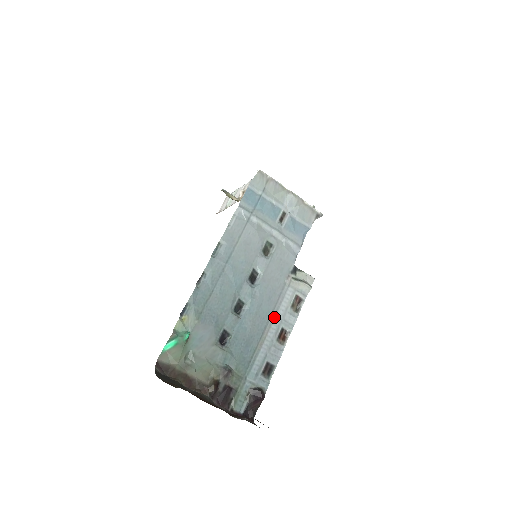
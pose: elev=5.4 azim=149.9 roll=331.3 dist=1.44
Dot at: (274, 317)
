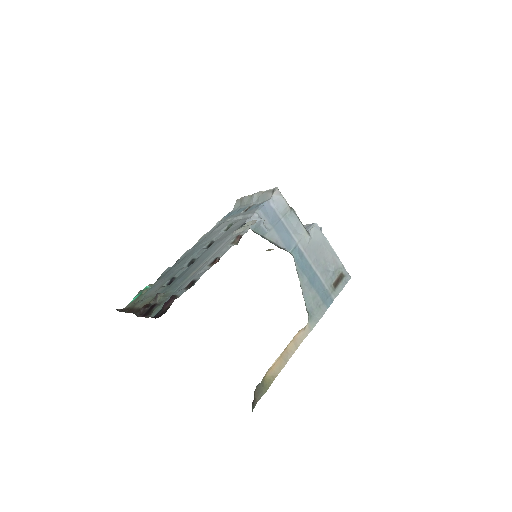
Dot at: (214, 255)
